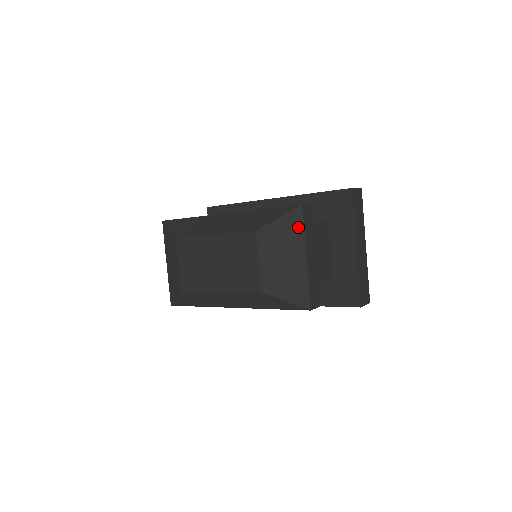
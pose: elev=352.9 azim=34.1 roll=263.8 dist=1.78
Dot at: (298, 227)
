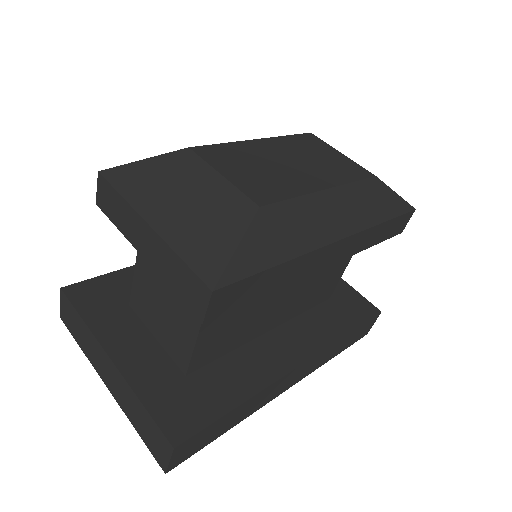
Dot at: occluded
